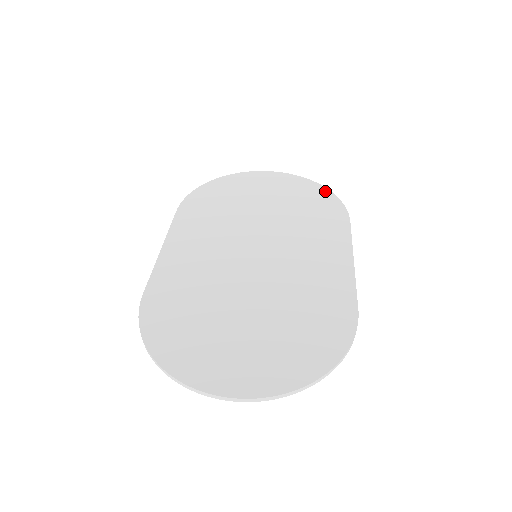
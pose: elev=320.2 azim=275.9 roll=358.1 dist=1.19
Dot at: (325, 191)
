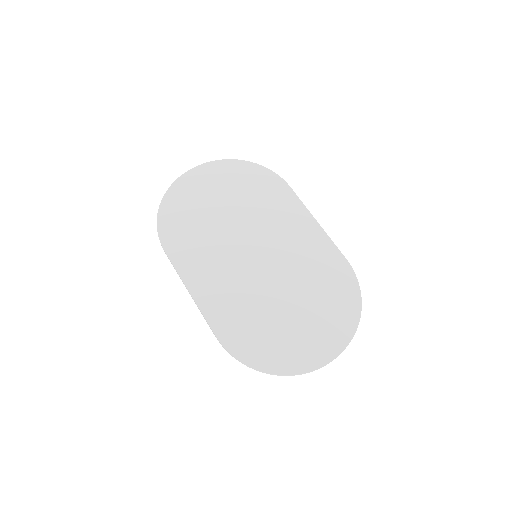
Dot at: (252, 166)
